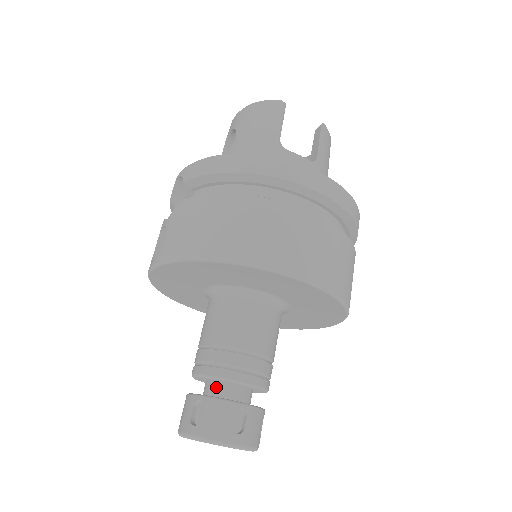
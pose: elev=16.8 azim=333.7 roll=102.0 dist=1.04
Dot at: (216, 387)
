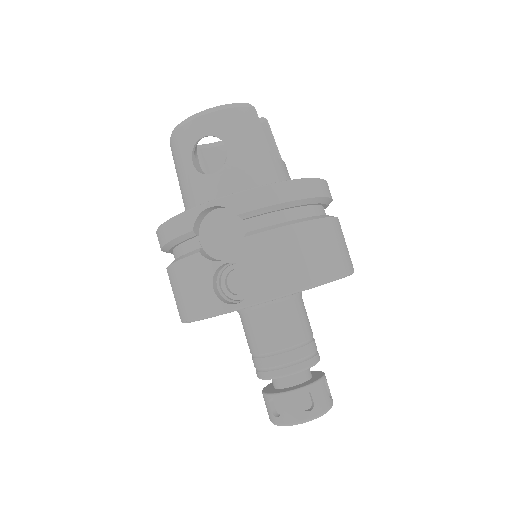
Dot at: (299, 376)
